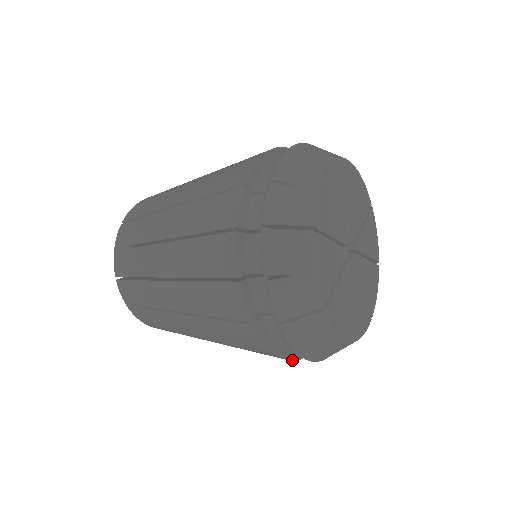
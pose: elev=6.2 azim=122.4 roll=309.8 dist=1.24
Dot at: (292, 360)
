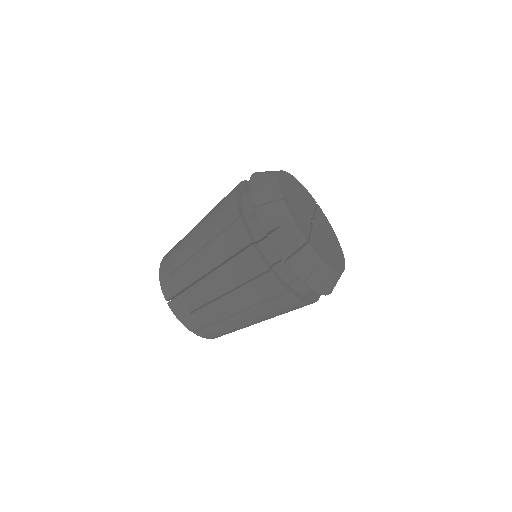
Dot at: (268, 268)
